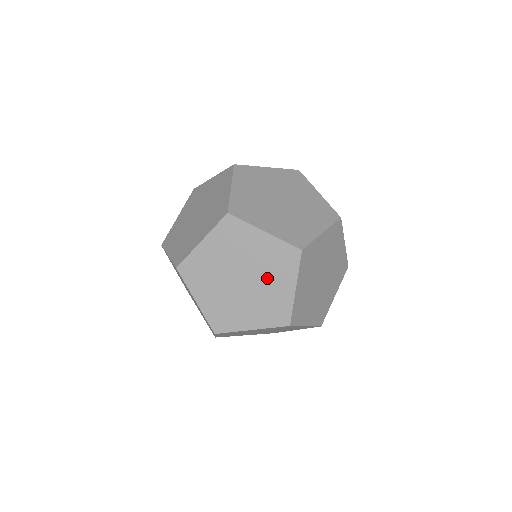
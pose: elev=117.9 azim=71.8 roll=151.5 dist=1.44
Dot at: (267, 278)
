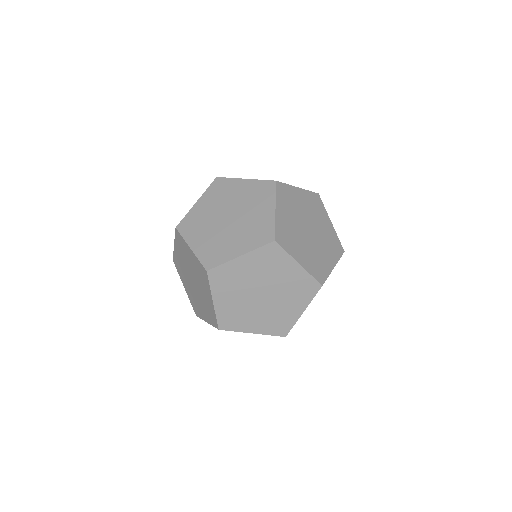
Dot at: occluded
